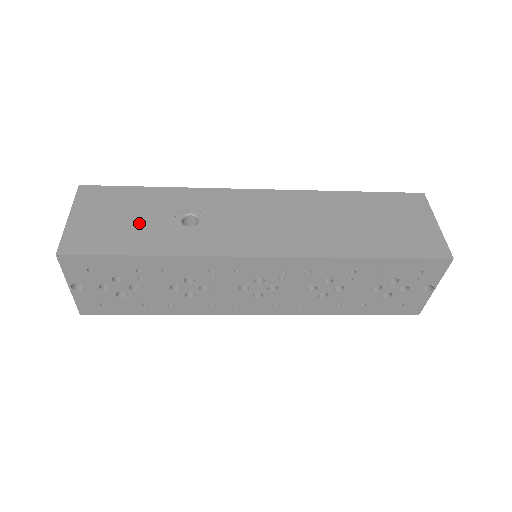
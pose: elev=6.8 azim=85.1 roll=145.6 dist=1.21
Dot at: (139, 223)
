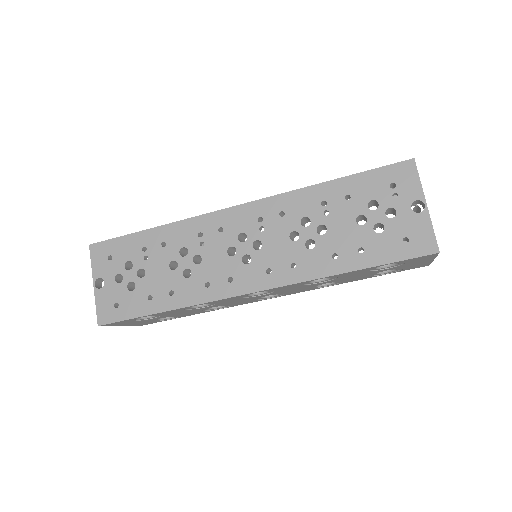
Dot at: occluded
